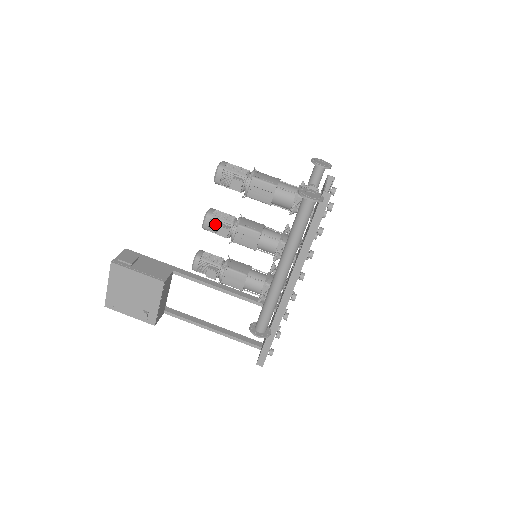
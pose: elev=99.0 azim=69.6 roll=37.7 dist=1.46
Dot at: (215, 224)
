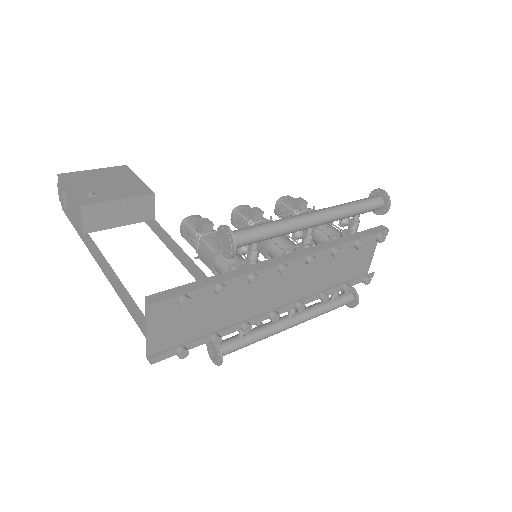
Dot at: occluded
